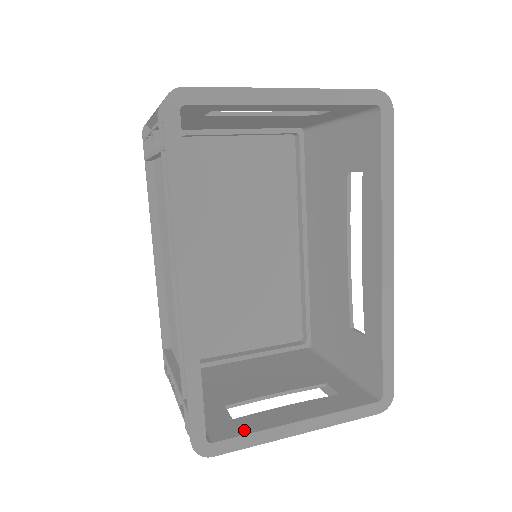
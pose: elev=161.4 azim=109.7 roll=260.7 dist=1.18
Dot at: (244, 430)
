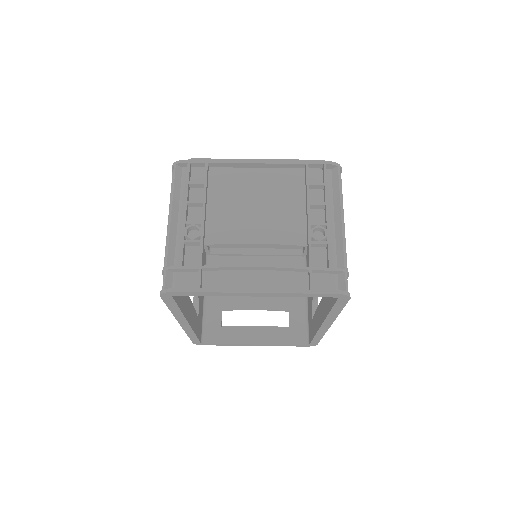
Dot at: (223, 340)
